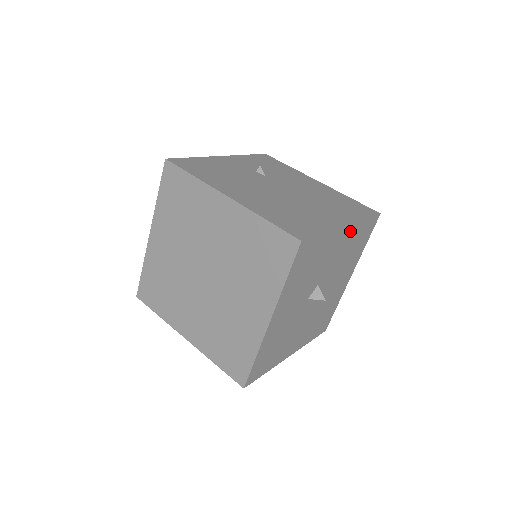
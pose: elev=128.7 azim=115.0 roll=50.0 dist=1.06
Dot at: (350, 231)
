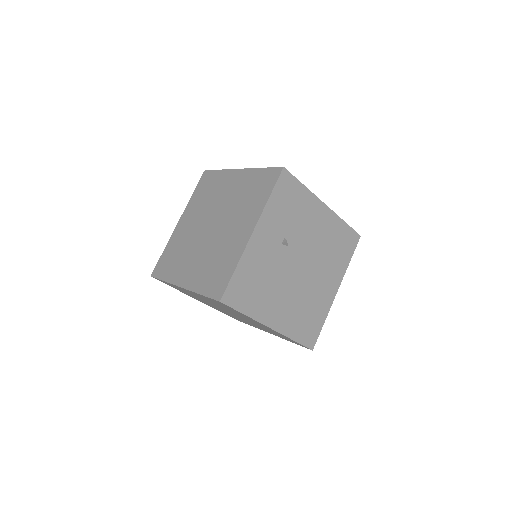
Dot at: occluded
